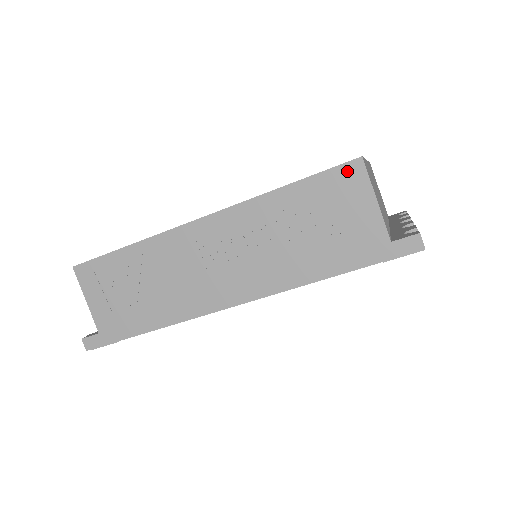
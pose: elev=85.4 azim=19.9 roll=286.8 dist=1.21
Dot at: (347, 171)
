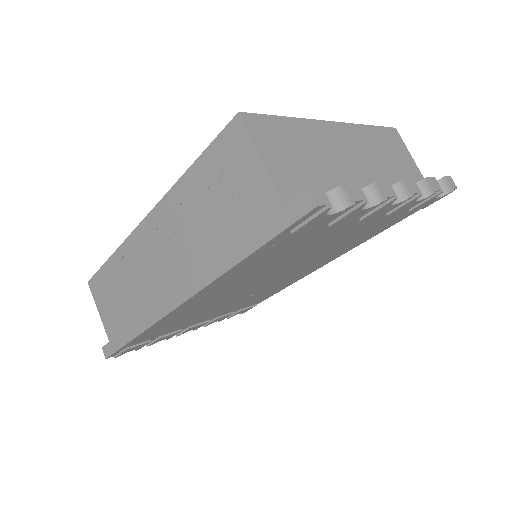
Dot at: (230, 134)
